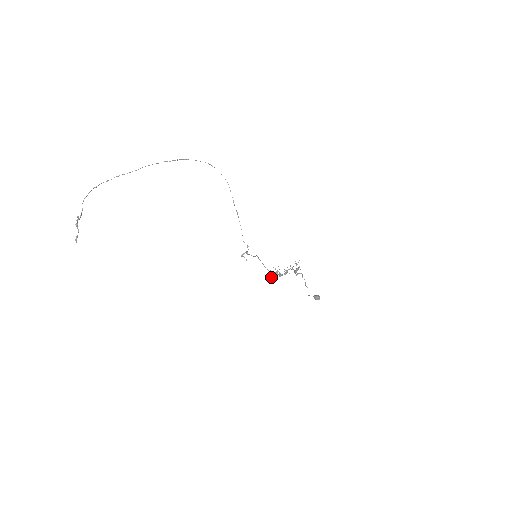
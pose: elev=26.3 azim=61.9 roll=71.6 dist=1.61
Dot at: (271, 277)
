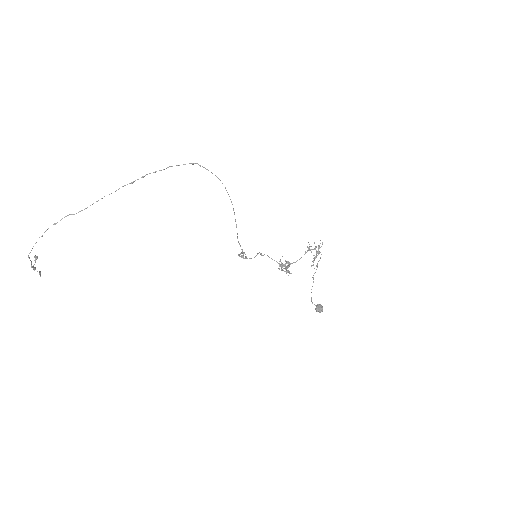
Dot at: (278, 268)
